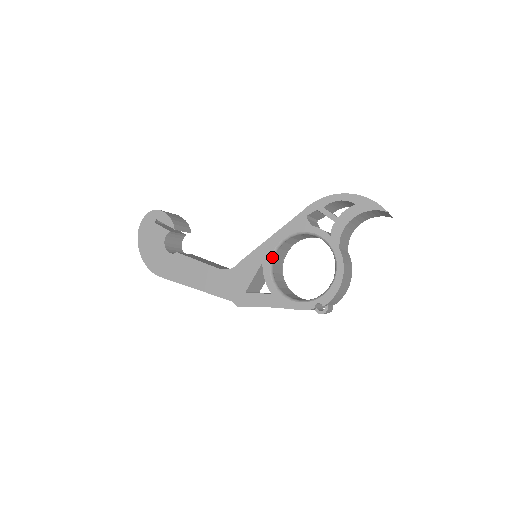
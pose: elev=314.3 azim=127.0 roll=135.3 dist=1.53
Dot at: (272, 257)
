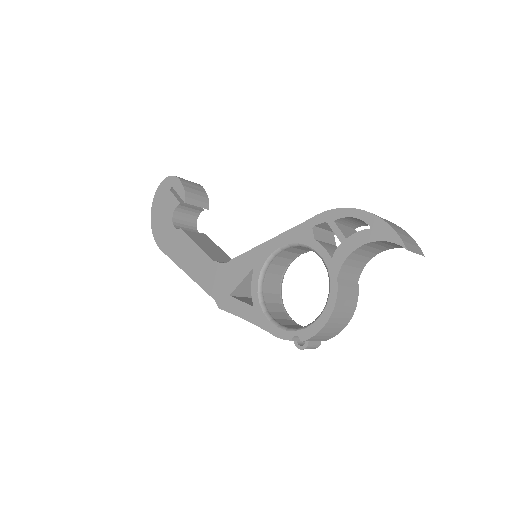
Dot at: (265, 264)
